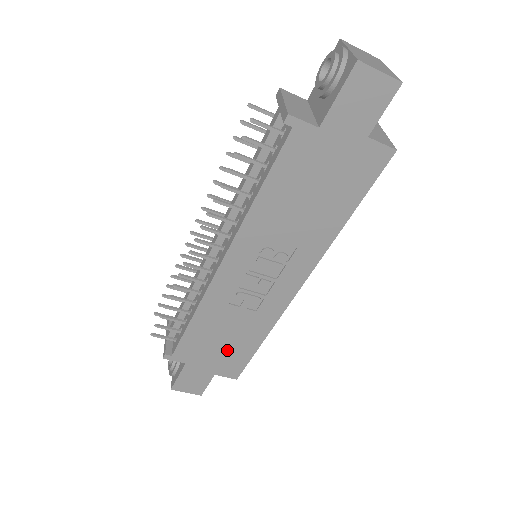
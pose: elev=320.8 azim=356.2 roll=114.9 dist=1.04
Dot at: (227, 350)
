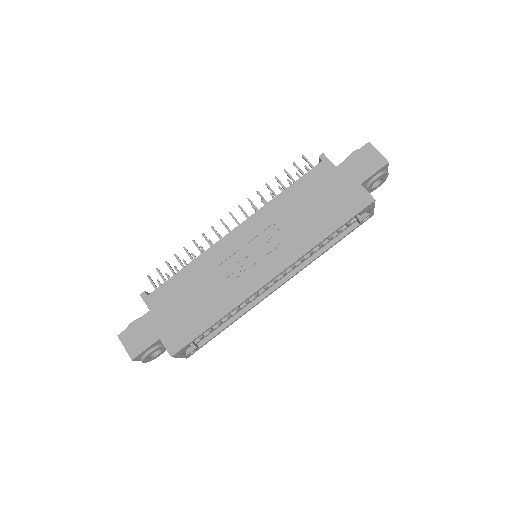
Dot at: (187, 314)
